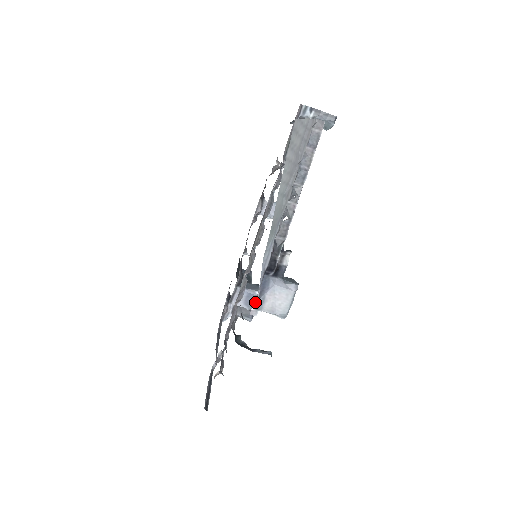
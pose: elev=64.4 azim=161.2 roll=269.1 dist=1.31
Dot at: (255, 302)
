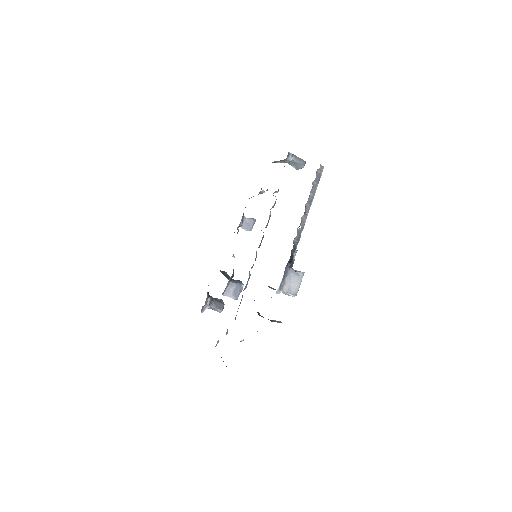
Dot at: (280, 285)
